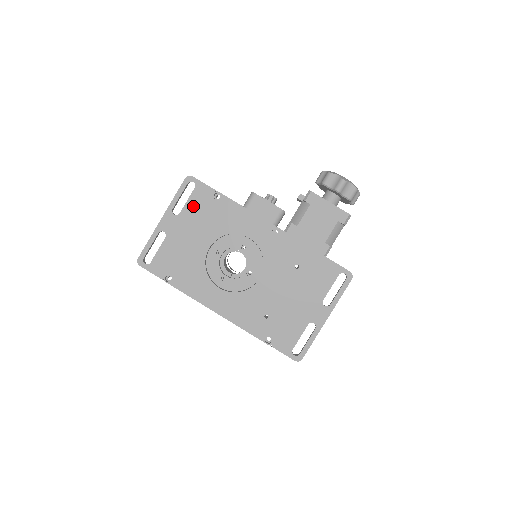
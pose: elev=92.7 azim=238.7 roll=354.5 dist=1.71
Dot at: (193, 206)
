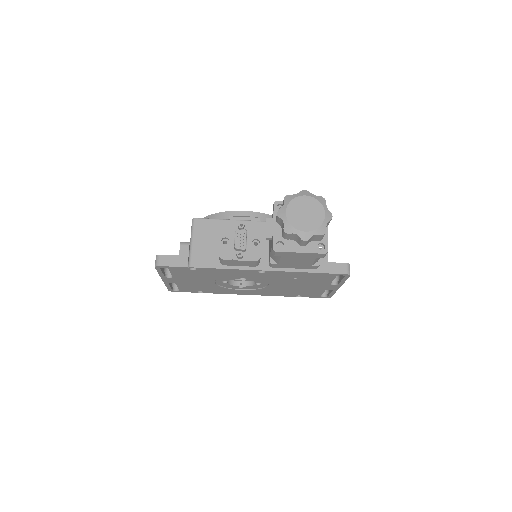
Dot at: (179, 274)
